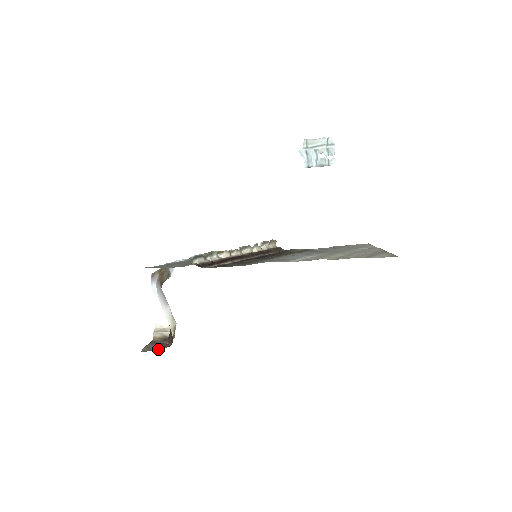
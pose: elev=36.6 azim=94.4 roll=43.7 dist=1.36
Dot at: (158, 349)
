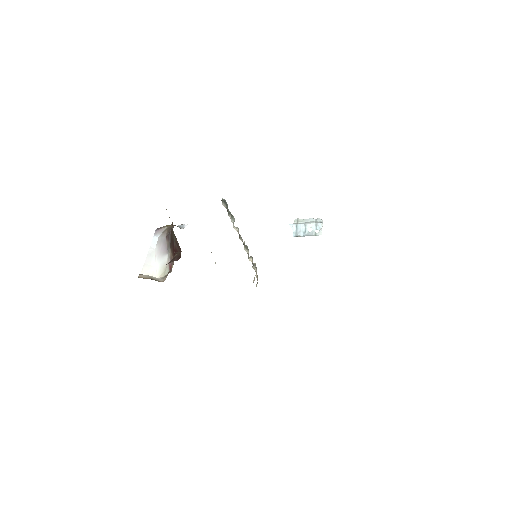
Dot at: occluded
